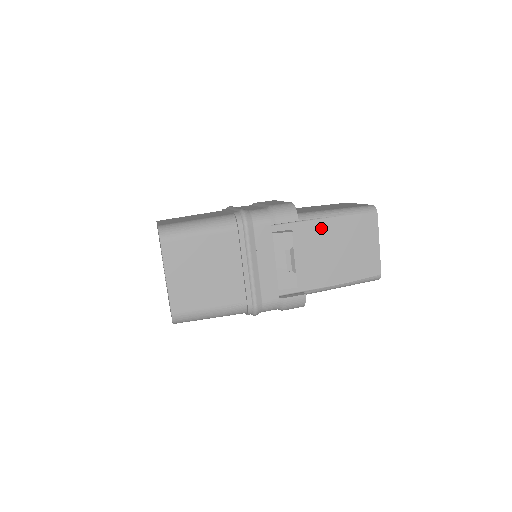
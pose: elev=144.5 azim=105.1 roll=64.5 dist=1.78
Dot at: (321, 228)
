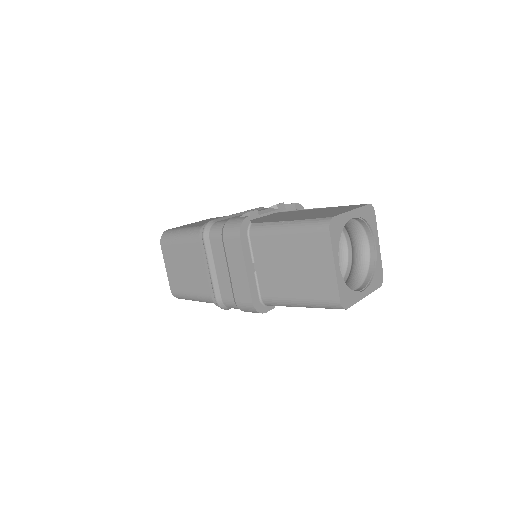
Dot at: occluded
